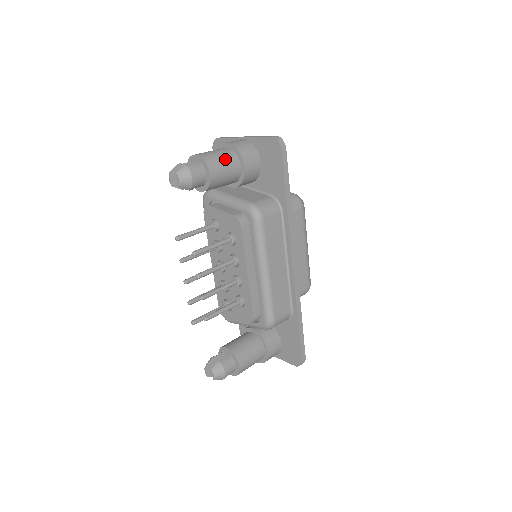
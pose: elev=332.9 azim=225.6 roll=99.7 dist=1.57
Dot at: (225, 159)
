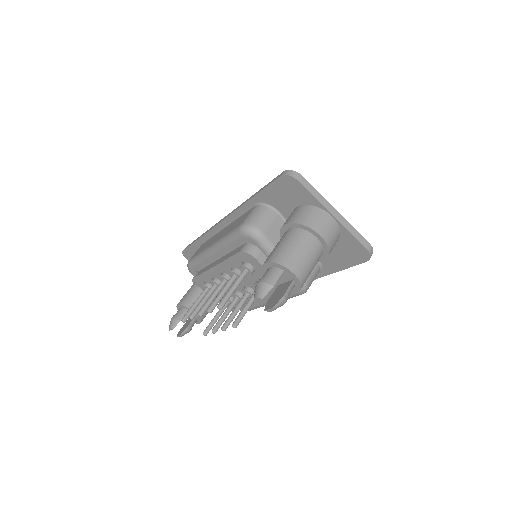
Dot at: (314, 266)
